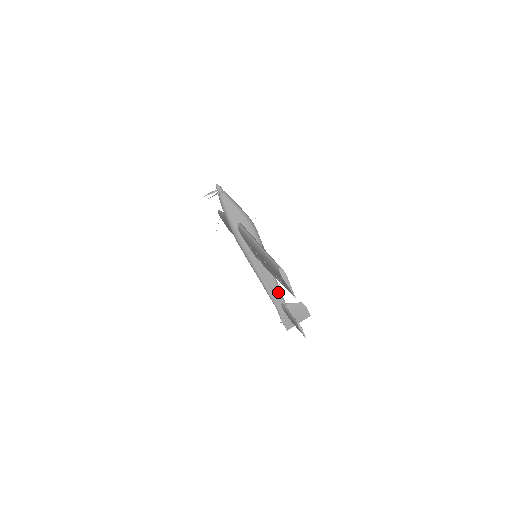
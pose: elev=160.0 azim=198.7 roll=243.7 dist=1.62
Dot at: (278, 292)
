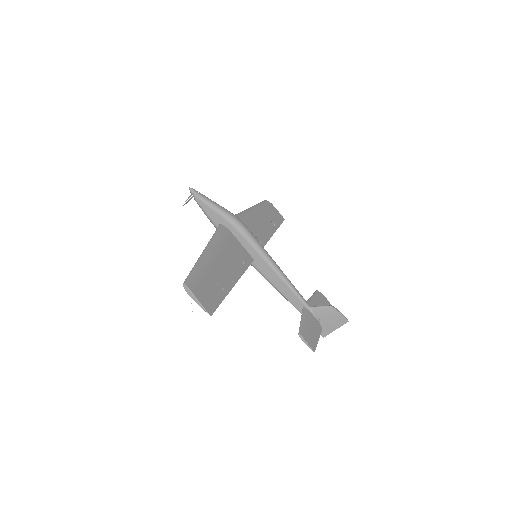
Dot at: (293, 294)
